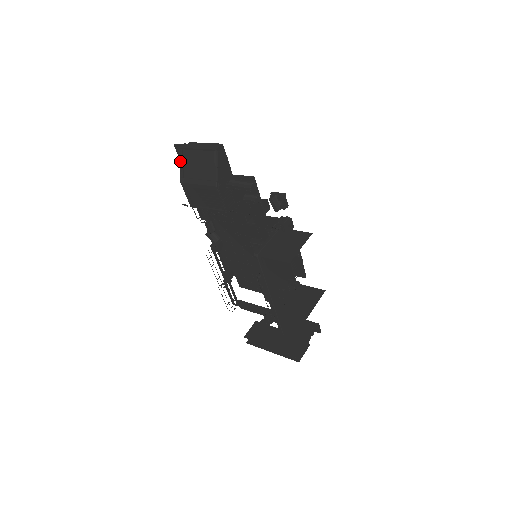
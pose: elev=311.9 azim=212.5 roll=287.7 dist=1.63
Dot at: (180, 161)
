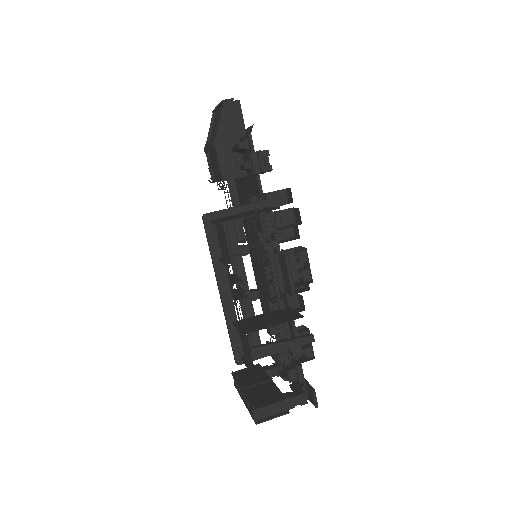
Dot at: (210, 126)
